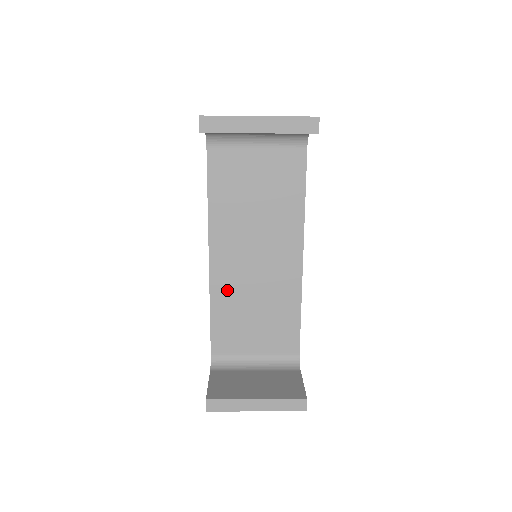
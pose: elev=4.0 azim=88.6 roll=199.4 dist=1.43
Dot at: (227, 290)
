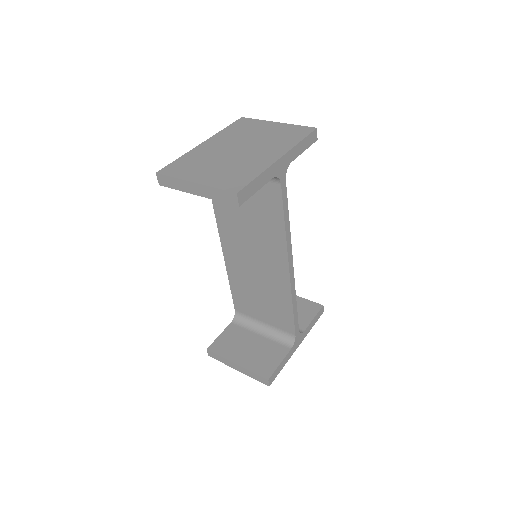
Dot at: (238, 274)
